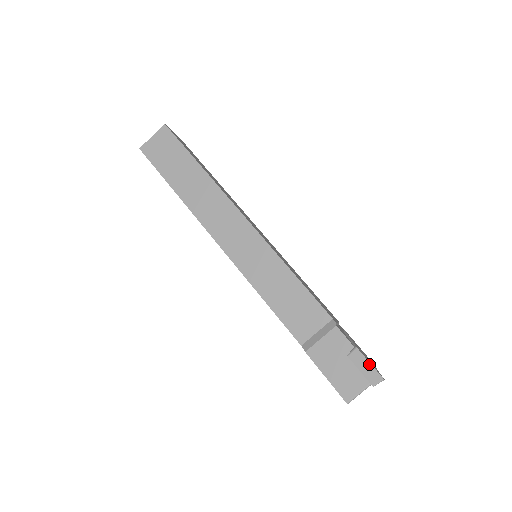
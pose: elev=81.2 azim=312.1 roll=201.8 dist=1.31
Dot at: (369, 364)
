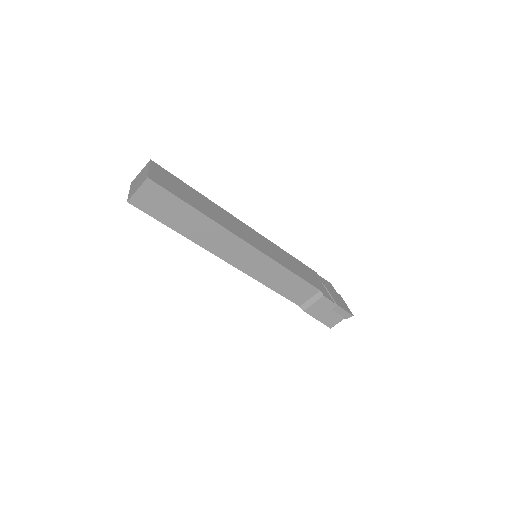
Dot at: (345, 311)
